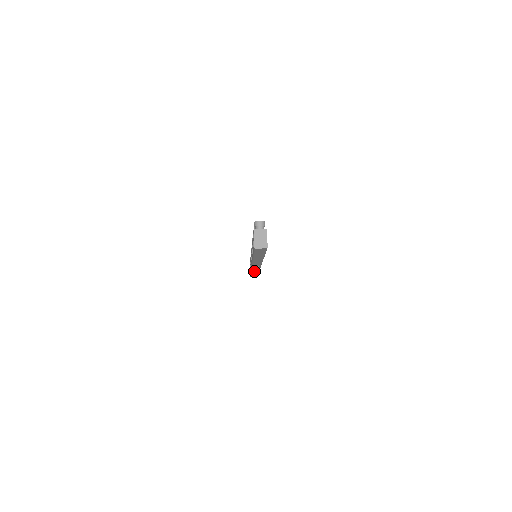
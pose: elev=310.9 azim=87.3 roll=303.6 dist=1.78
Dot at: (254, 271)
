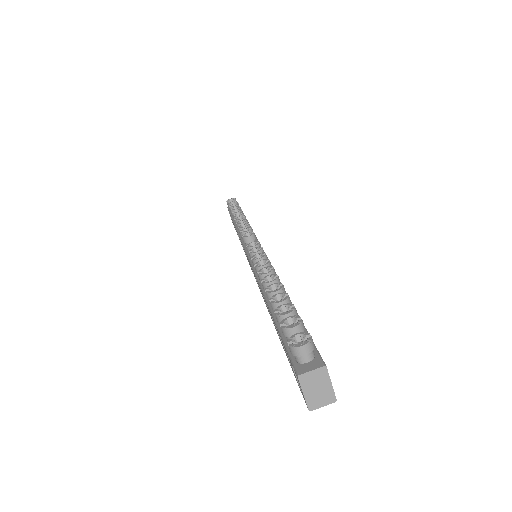
Dot at: occluded
